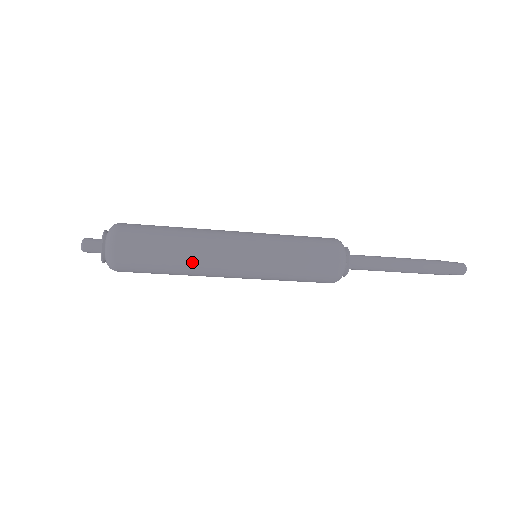
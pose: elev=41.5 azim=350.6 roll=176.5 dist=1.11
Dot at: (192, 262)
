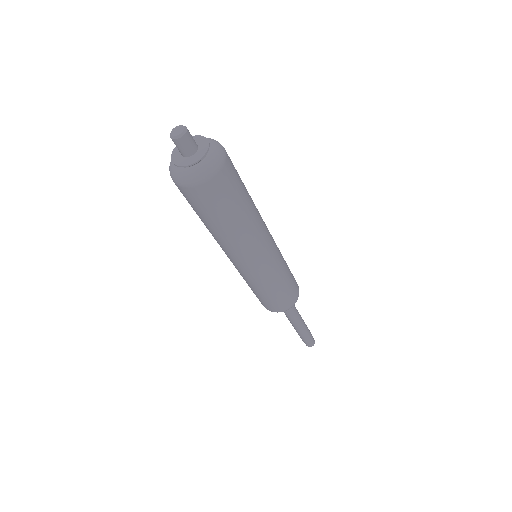
Dot at: (237, 237)
